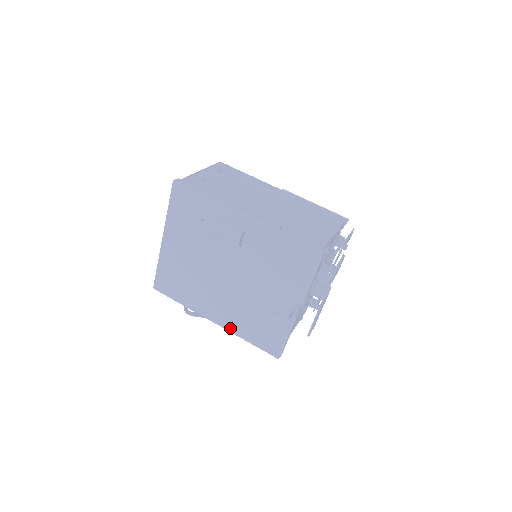
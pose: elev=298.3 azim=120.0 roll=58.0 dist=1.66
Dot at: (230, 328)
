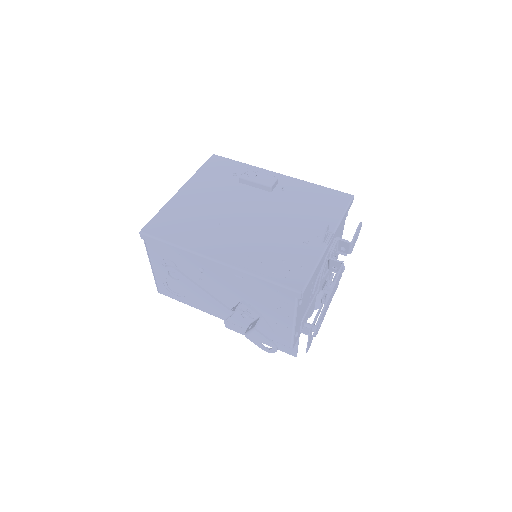
Dot at: (240, 263)
